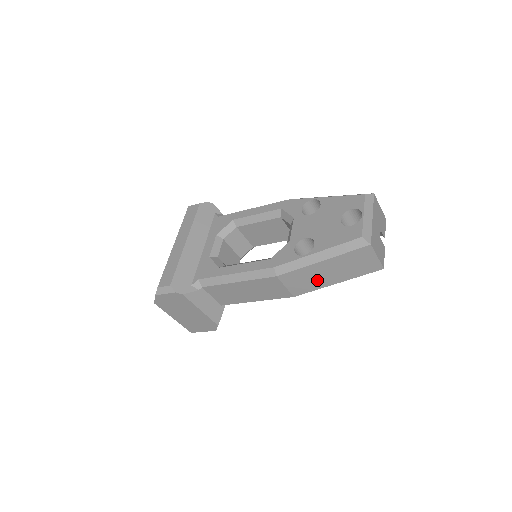
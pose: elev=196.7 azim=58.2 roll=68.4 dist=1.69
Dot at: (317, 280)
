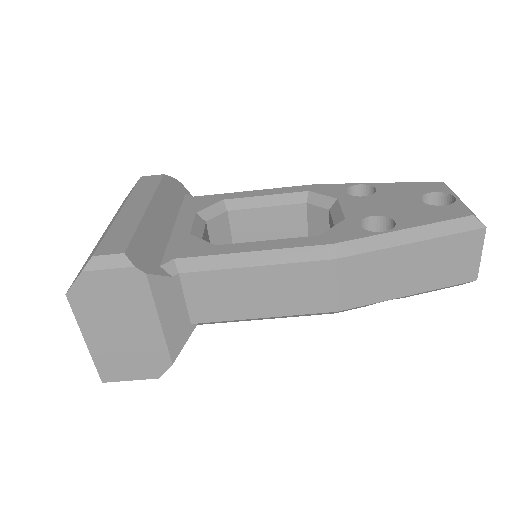
Dot at: (386, 282)
